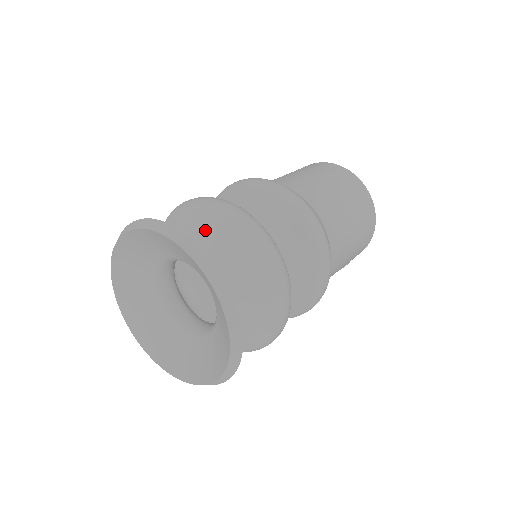
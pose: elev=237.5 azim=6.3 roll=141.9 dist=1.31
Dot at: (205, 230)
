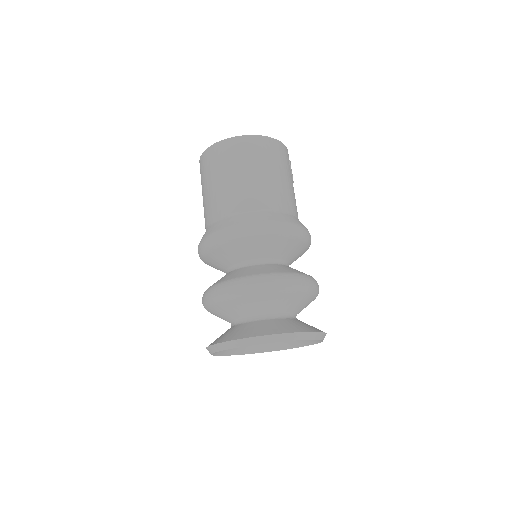
Dot at: (225, 312)
